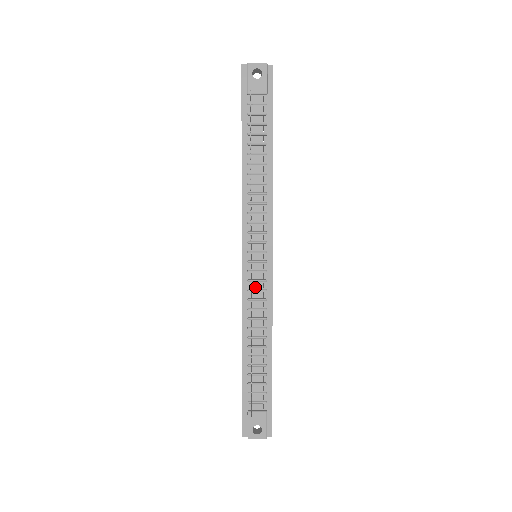
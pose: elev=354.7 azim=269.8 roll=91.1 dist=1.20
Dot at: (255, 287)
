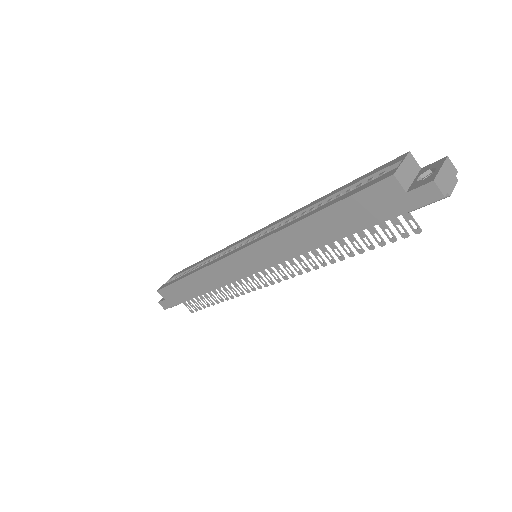
Dot at: occluded
